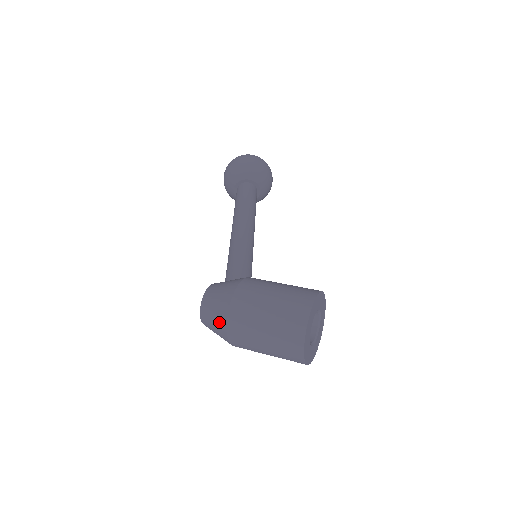
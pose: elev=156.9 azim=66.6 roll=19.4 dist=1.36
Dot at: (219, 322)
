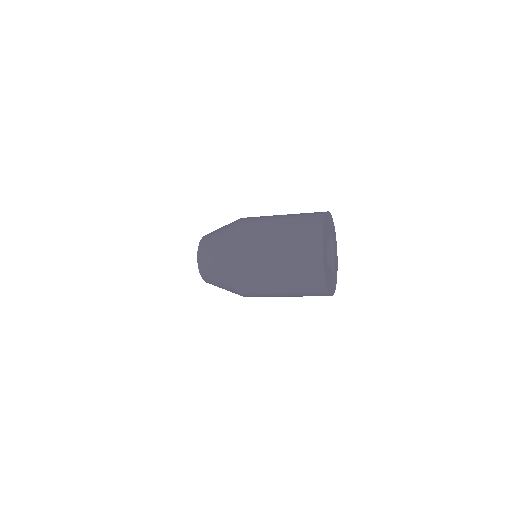
Dot at: (221, 242)
